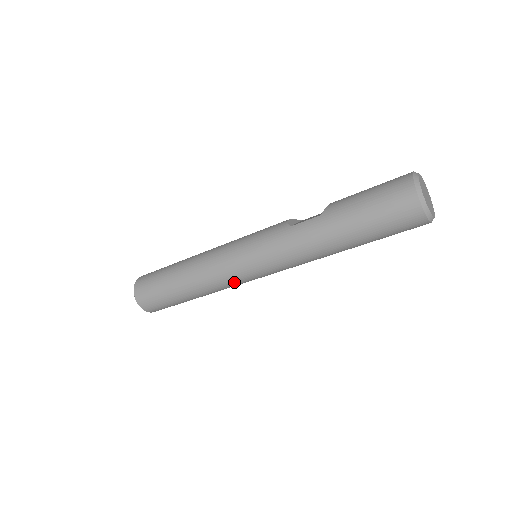
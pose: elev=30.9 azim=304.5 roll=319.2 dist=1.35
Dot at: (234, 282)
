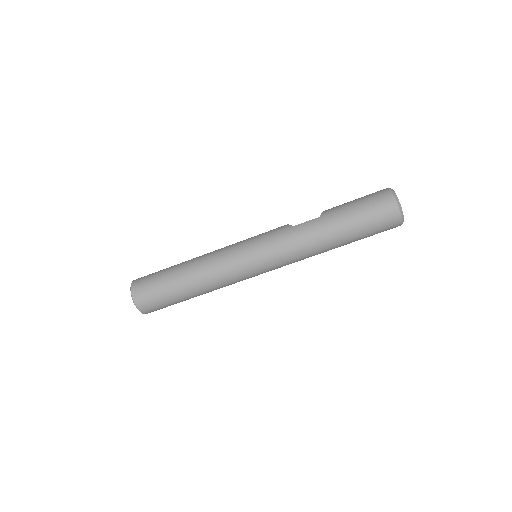
Dot at: (237, 277)
